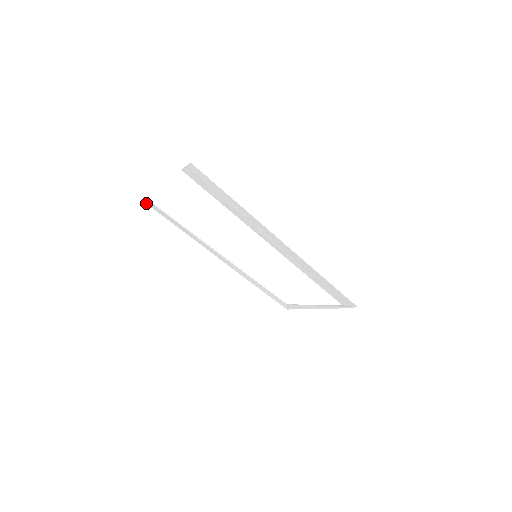
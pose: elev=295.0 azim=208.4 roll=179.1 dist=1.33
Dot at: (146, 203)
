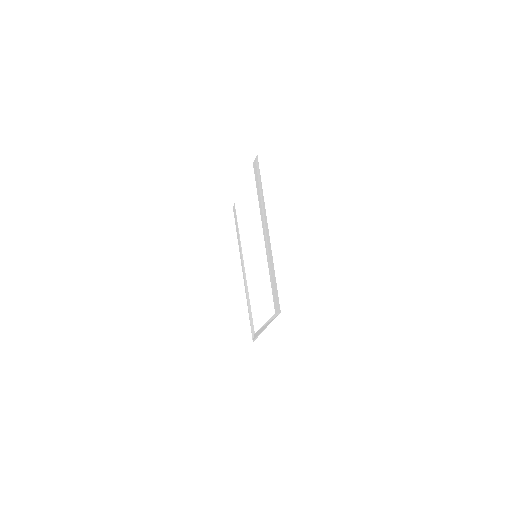
Dot at: (233, 207)
